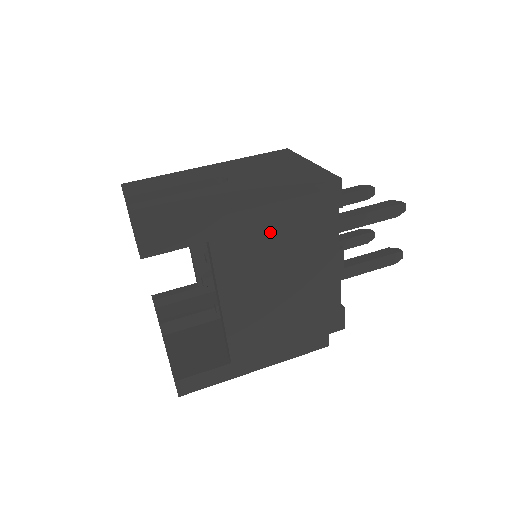
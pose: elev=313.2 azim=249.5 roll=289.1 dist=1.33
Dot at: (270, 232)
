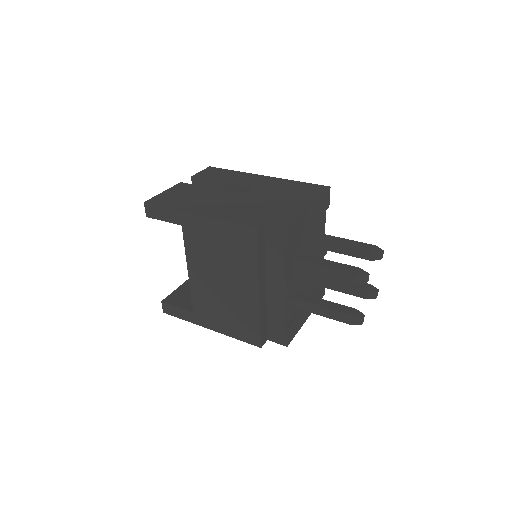
Dot at: (219, 239)
